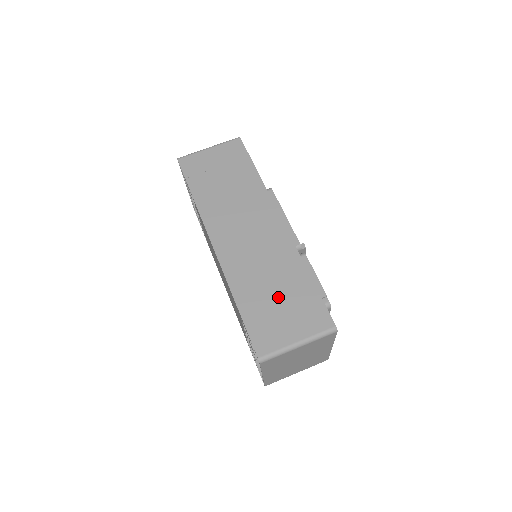
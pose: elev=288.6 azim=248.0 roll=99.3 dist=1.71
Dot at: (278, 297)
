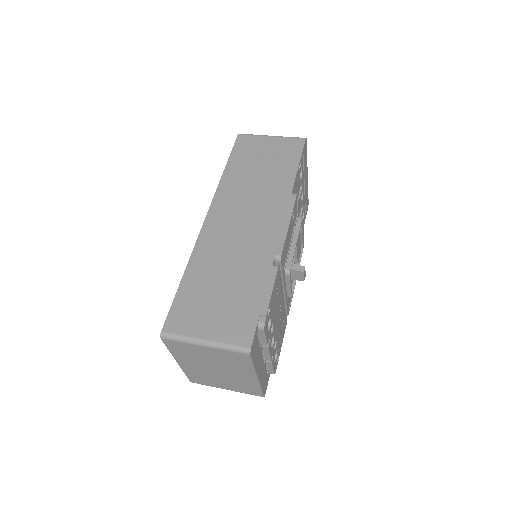
Dot at: (222, 290)
